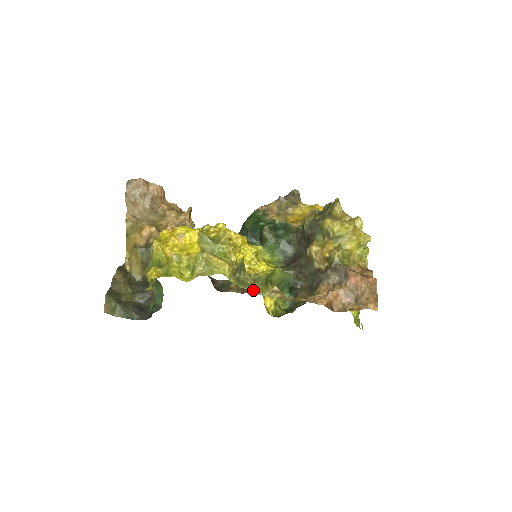
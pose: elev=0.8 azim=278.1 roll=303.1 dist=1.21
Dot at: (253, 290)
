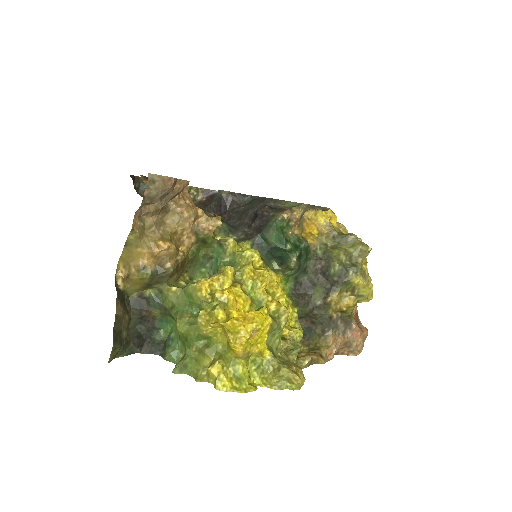
Dot at: occluded
